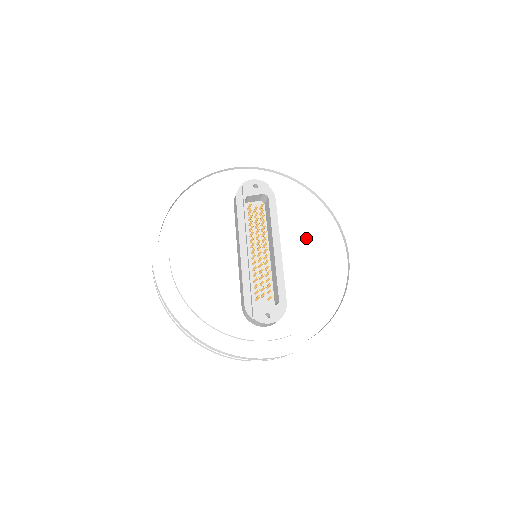
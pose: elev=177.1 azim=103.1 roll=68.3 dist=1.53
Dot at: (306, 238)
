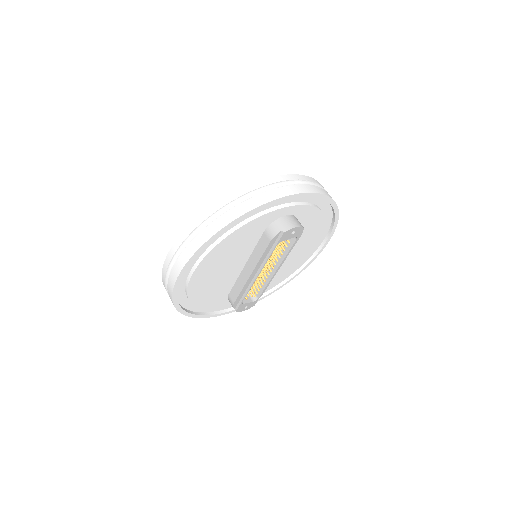
Dot at: (301, 245)
